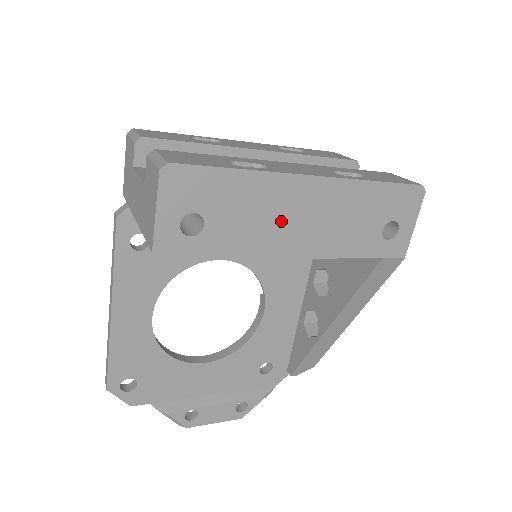
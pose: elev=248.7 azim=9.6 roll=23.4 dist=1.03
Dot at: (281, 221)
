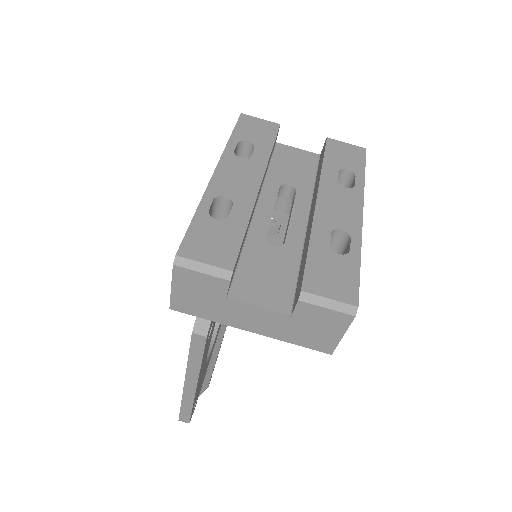
Dot at: occluded
